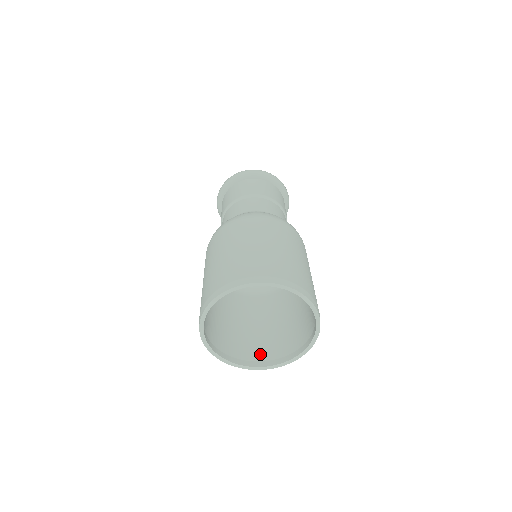
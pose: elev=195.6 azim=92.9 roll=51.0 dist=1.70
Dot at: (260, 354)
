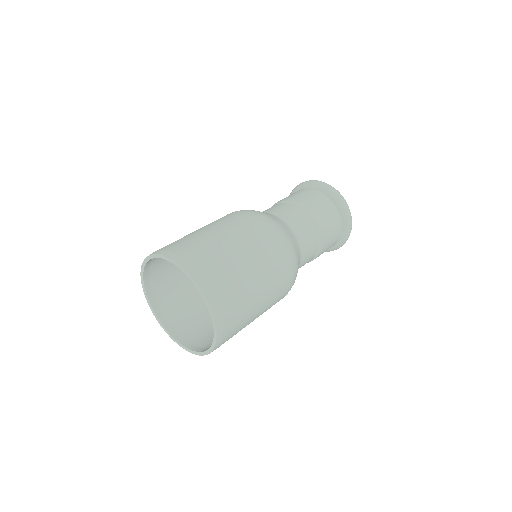
Dot at: (198, 338)
